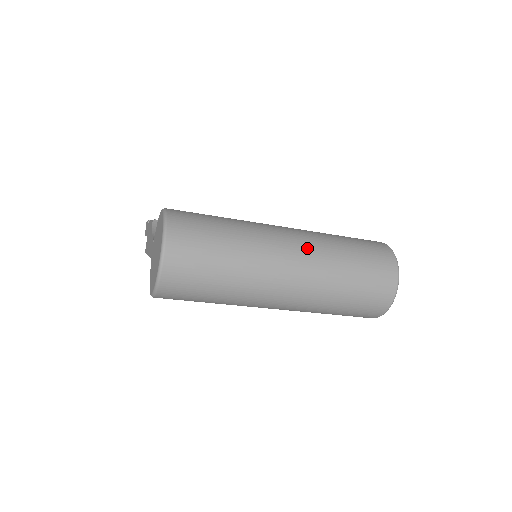
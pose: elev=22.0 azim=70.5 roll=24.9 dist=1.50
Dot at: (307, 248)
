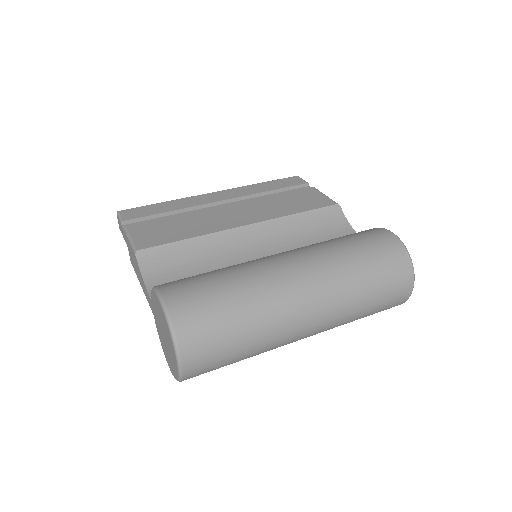
Dot at: (323, 292)
